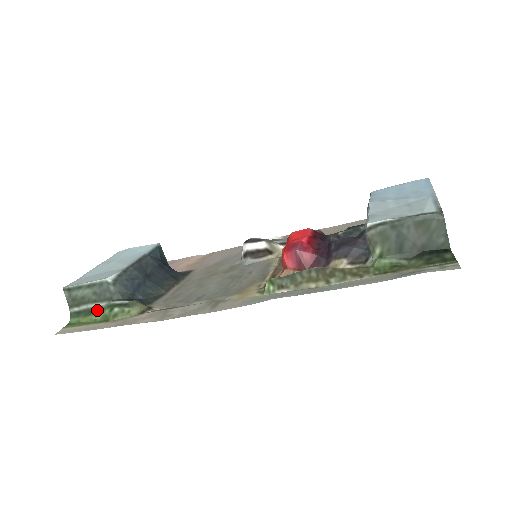
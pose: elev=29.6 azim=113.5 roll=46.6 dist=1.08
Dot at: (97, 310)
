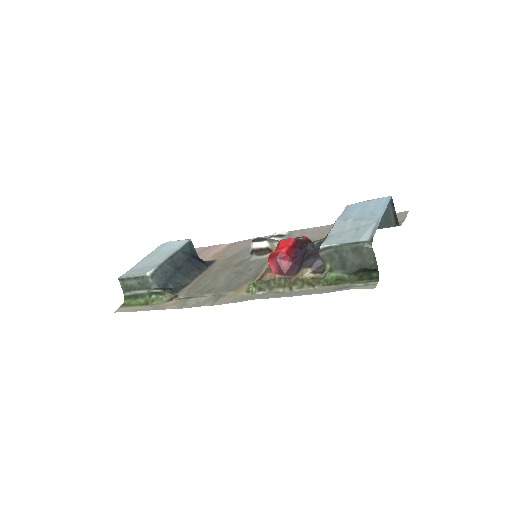
Dot at: (141, 295)
